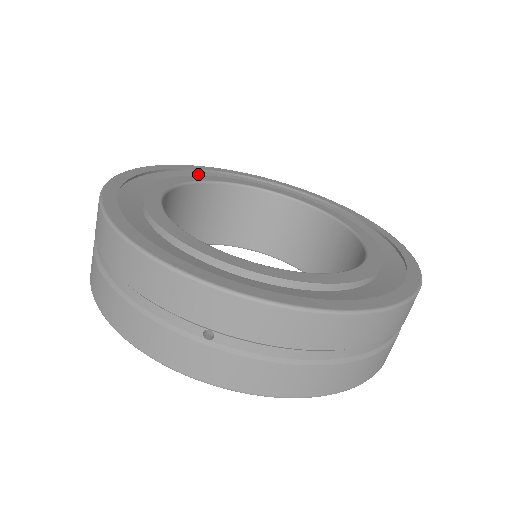
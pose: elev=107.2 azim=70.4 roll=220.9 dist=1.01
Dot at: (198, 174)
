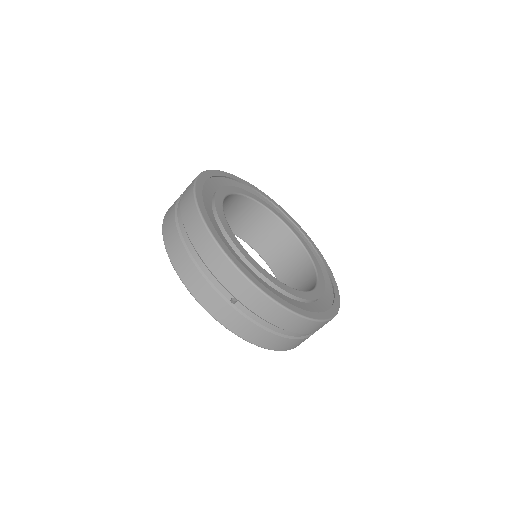
Dot at: (237, 184)
